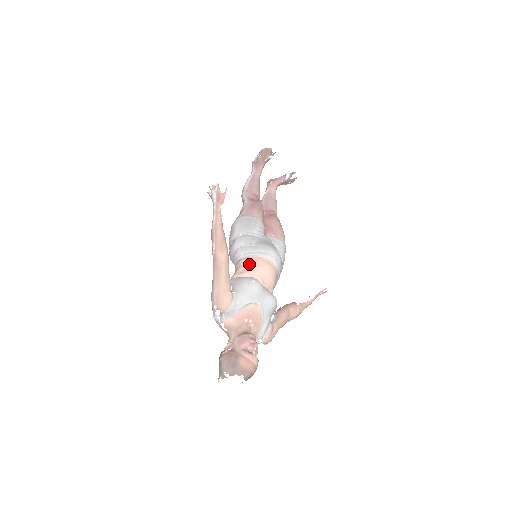
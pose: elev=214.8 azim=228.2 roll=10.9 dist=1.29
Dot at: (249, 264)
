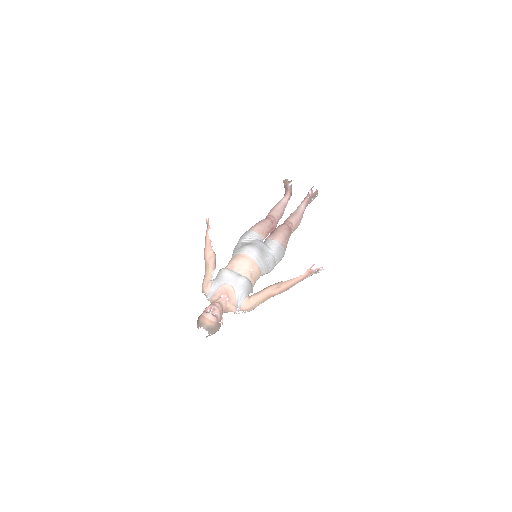
Dot at: (230, 261)
